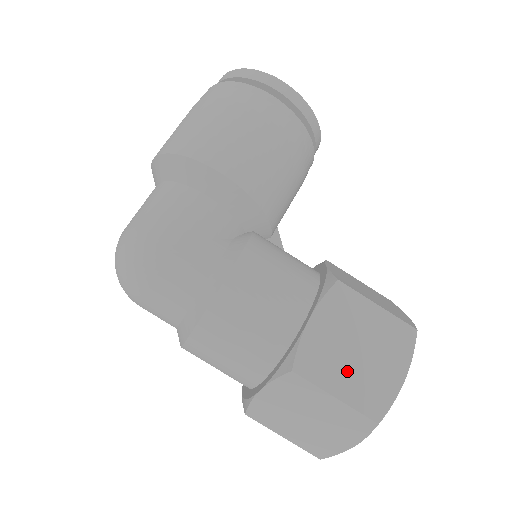
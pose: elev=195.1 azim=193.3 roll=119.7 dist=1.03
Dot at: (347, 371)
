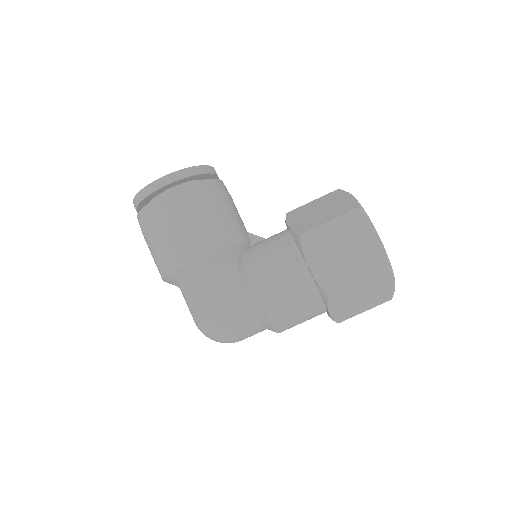
Dot at: (351, 267)
